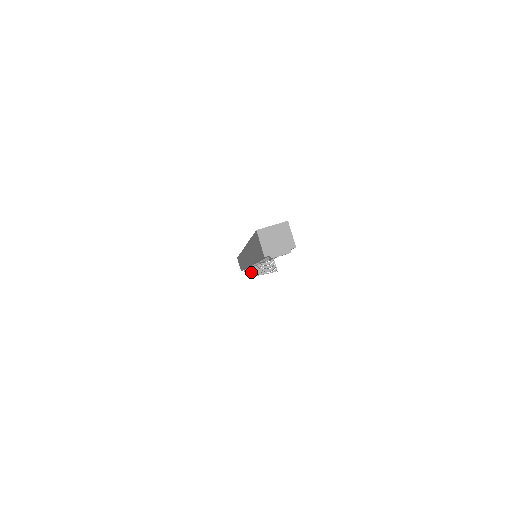
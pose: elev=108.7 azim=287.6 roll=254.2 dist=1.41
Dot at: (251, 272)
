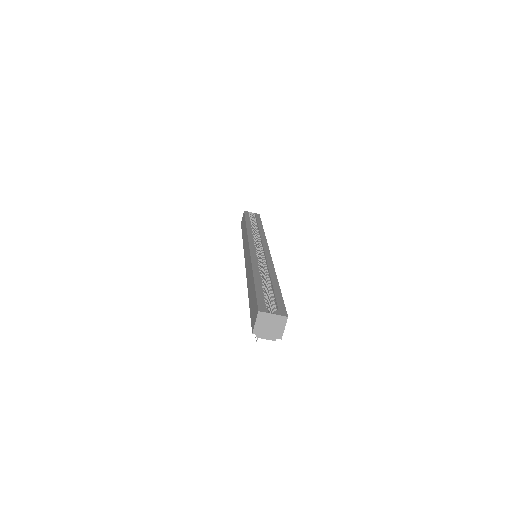
Dot at: occluded
